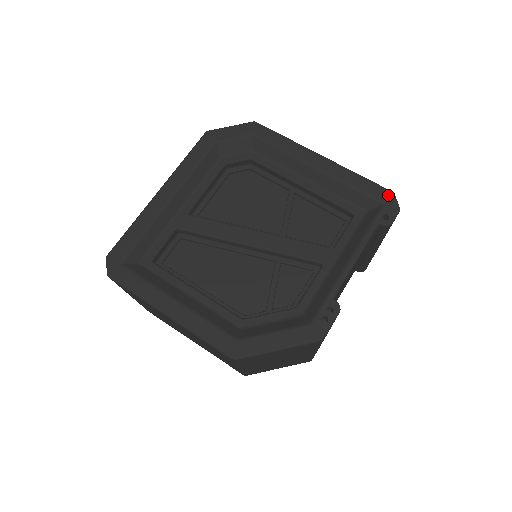
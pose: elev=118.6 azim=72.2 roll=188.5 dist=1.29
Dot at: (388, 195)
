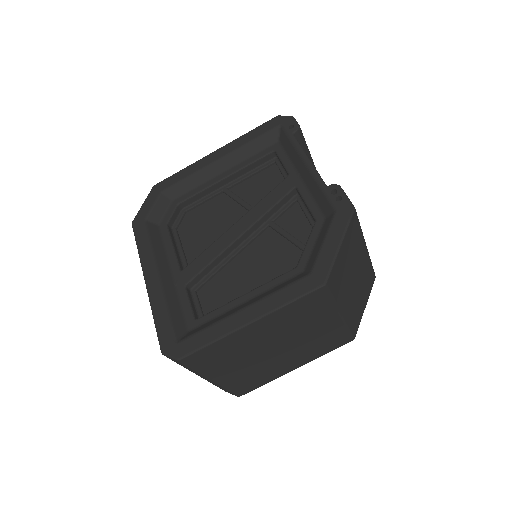
Dot at: (277, 119)
